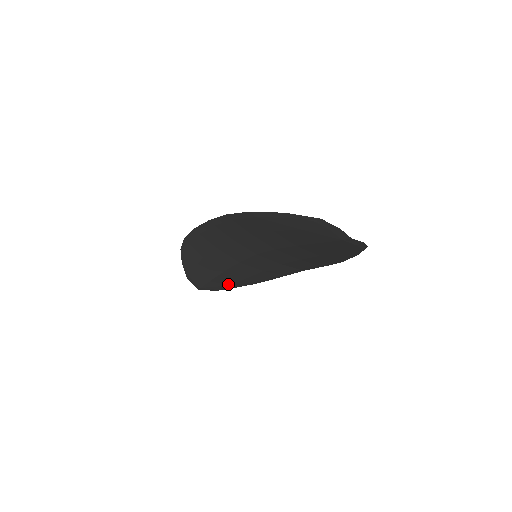
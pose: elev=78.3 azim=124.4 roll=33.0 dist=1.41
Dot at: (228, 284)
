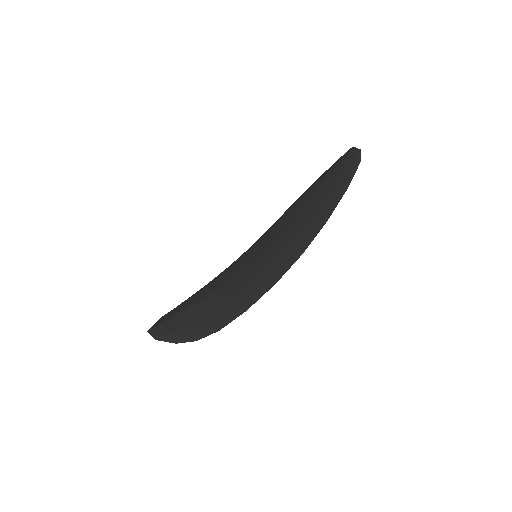
Dot at: (181, 325)
